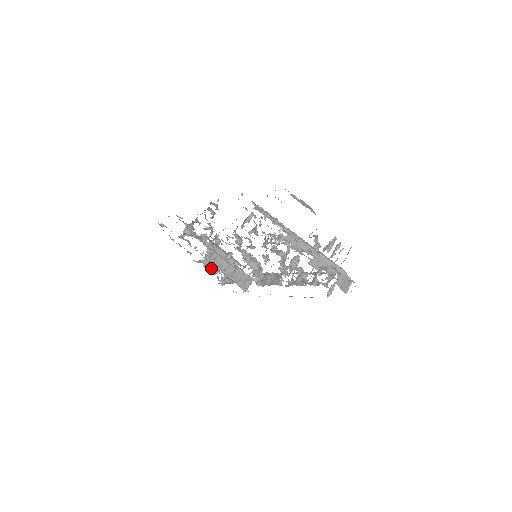
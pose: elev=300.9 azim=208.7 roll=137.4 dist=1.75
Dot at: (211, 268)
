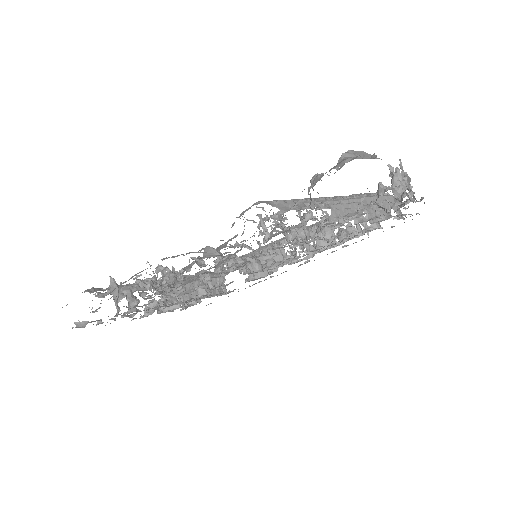
Dot at: occluded
